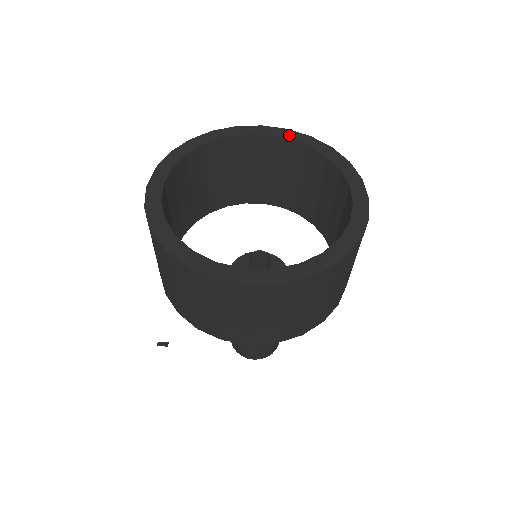
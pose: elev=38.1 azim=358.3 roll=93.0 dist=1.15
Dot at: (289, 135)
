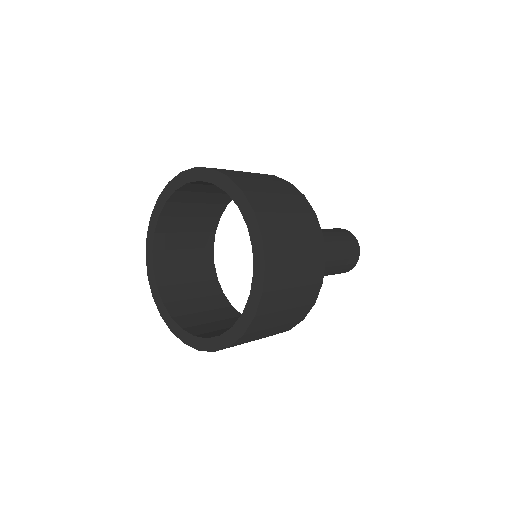
Dot at: (250, 221)
